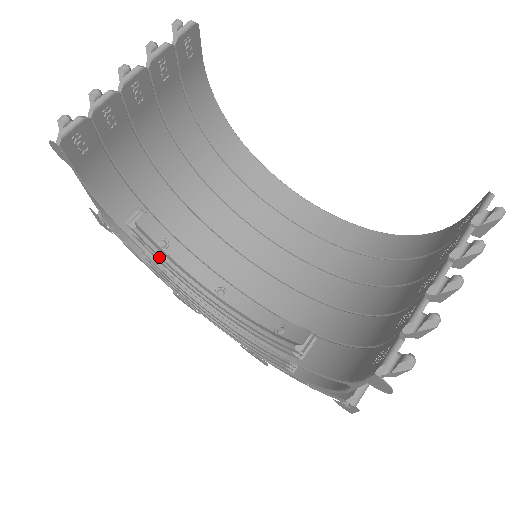
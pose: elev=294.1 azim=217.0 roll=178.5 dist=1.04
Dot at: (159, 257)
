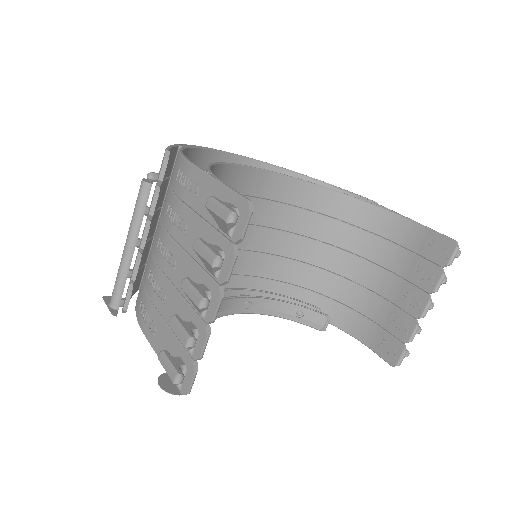
Dot at: occluded
